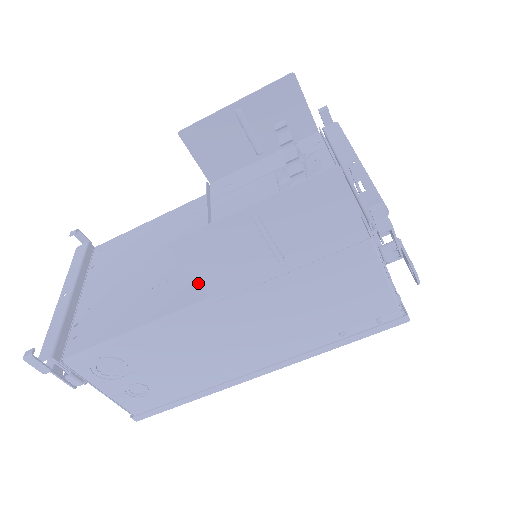
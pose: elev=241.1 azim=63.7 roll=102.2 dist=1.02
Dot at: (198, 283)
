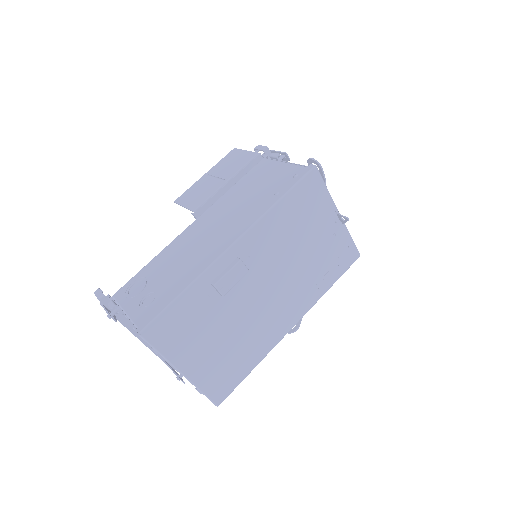
Dot at: (186, 208)
